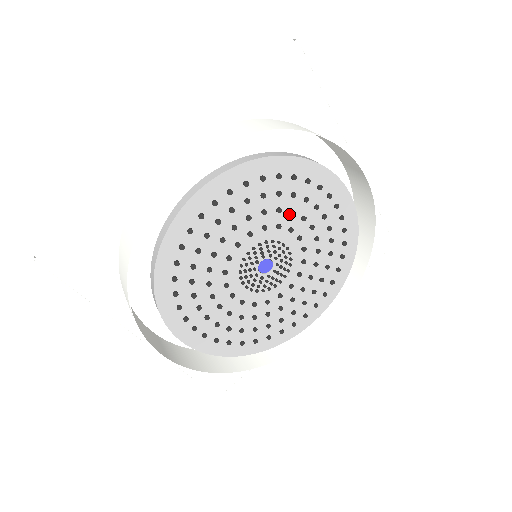
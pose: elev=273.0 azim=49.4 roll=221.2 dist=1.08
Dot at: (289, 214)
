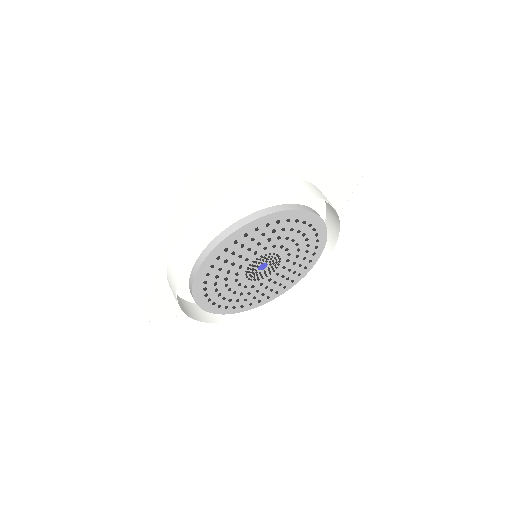
Dot at: (258, 245)
